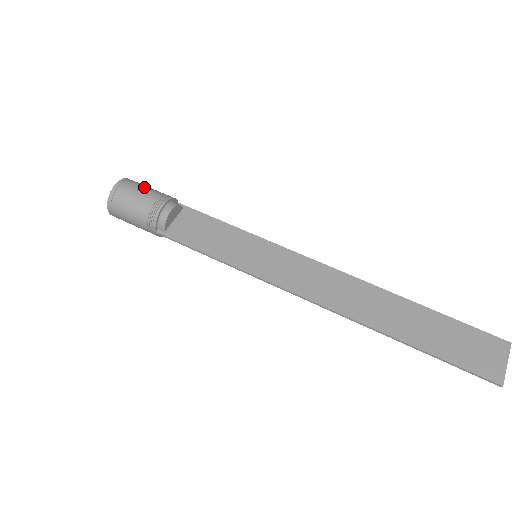
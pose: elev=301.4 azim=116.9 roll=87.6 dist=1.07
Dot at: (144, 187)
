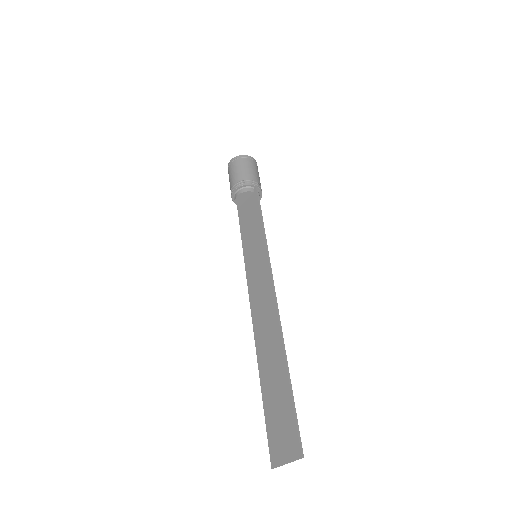
Dot at: (239, 169)
